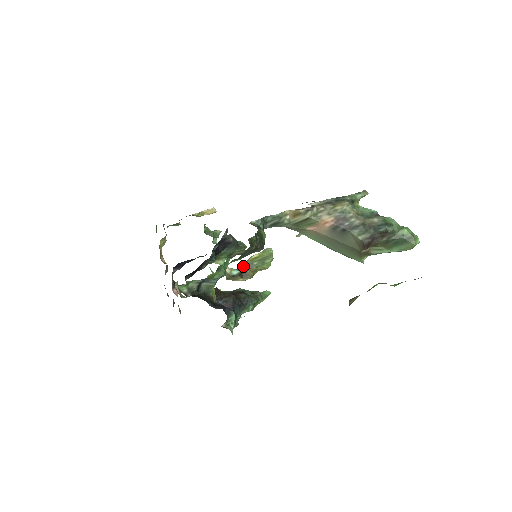
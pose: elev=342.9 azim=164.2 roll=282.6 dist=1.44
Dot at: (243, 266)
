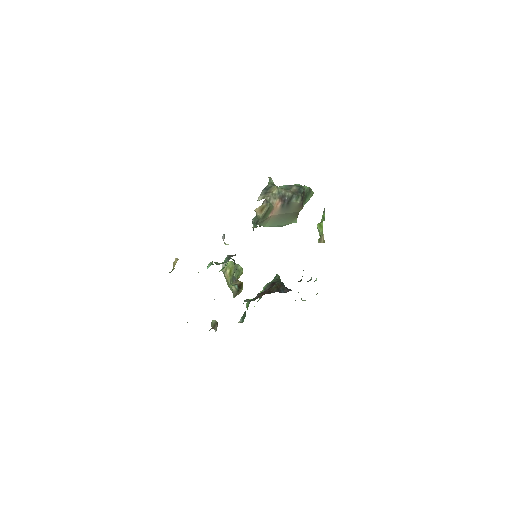
Dot at: (231, 282)
